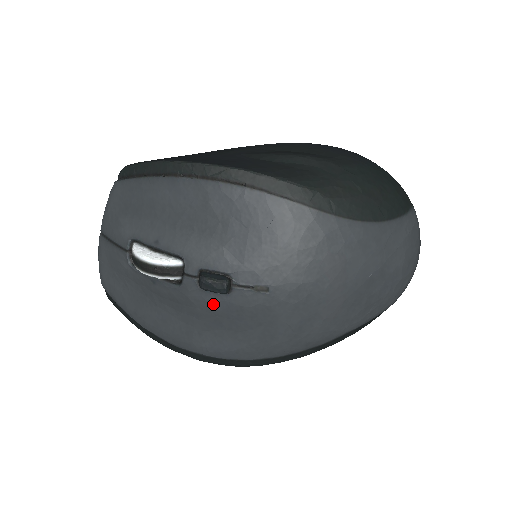
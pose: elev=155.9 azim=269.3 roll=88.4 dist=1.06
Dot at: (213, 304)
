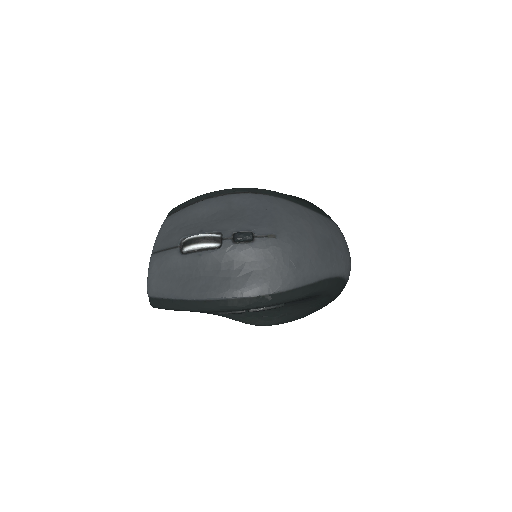
Dot at: (243, 252)
